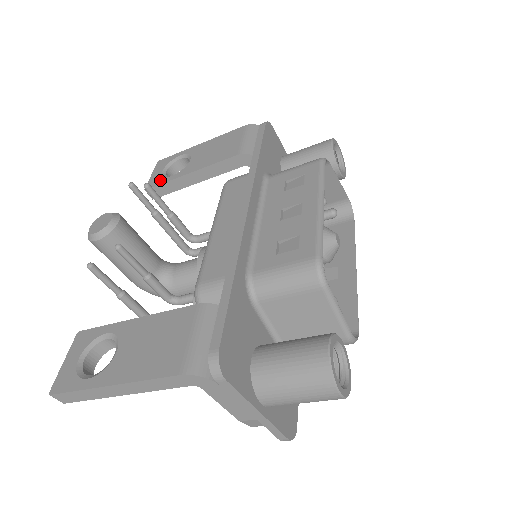
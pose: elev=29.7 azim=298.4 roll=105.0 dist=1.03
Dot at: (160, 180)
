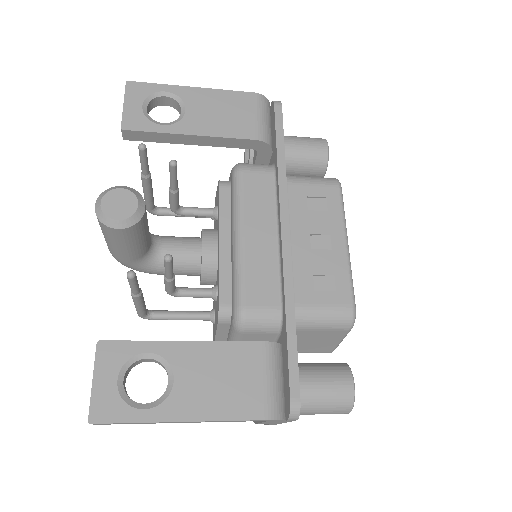
Dot at: (145, 123)
